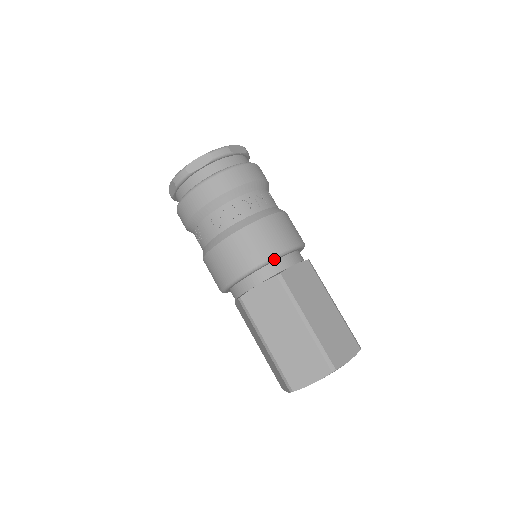
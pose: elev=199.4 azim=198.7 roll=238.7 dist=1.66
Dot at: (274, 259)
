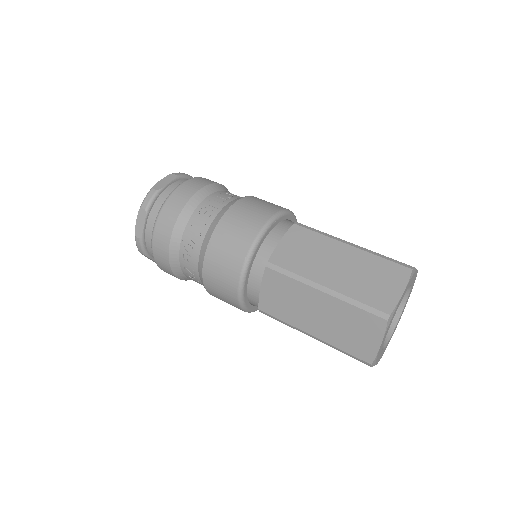
Dot at: (282, 214)
